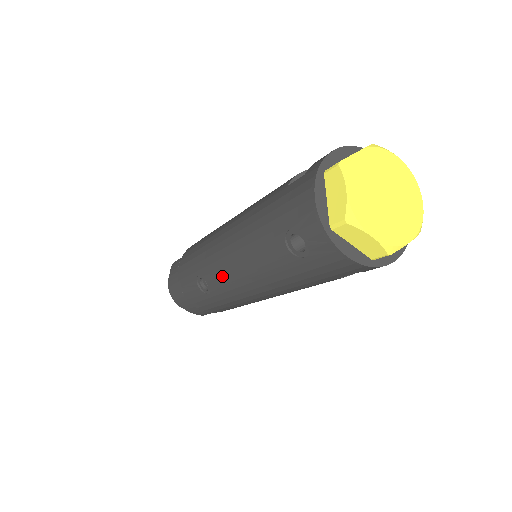
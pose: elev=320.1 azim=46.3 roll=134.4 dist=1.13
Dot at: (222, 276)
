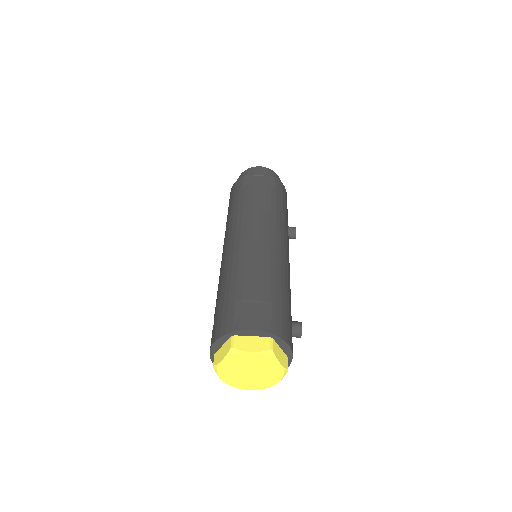
Dot at: occluded
